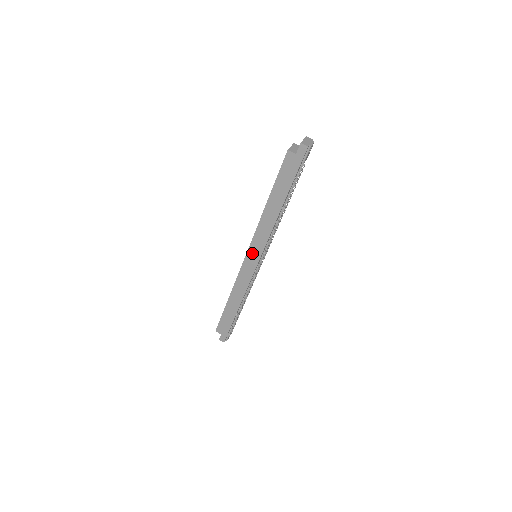
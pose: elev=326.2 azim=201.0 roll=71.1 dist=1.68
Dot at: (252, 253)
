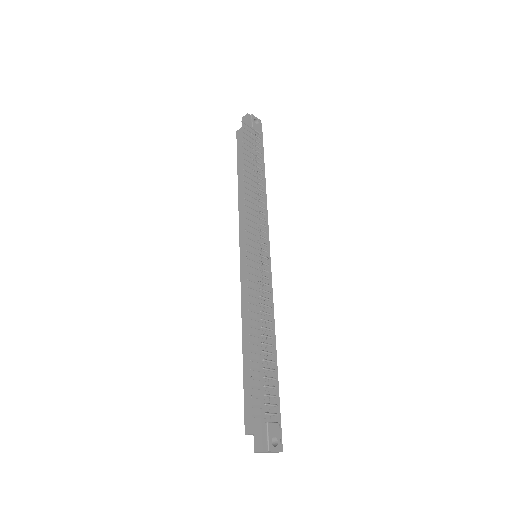
Dot at: (244, 246)
